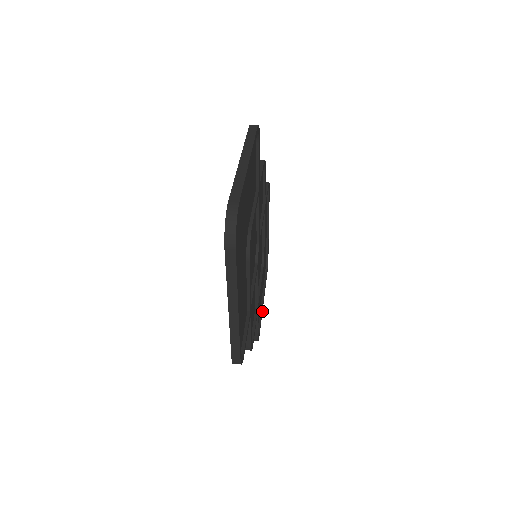
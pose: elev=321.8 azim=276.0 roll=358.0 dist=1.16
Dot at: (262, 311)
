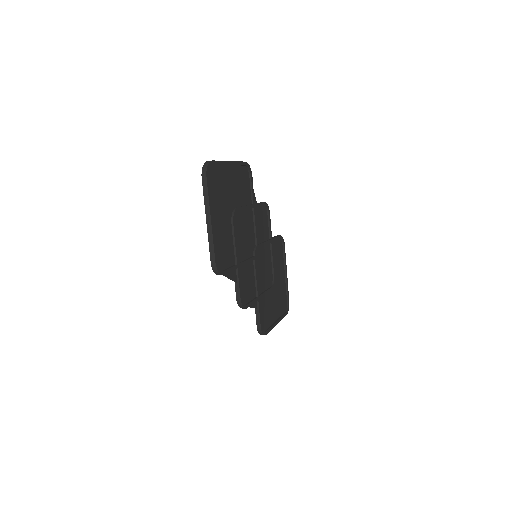
Dot at: (274, 326)
